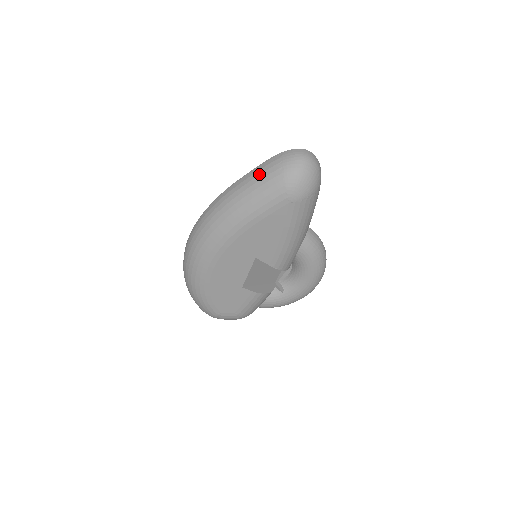
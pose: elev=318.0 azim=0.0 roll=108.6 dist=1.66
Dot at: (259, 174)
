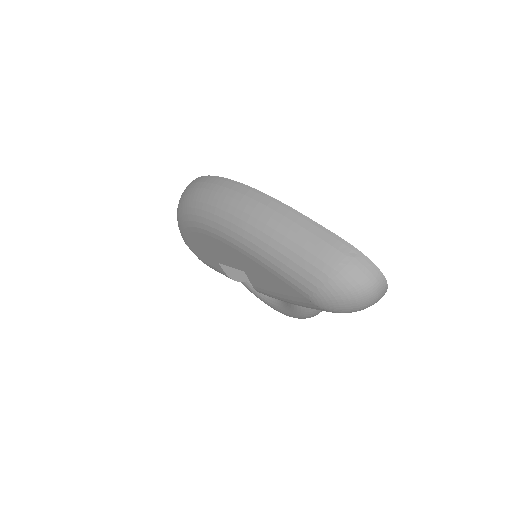
Dot at: (313, 242)
